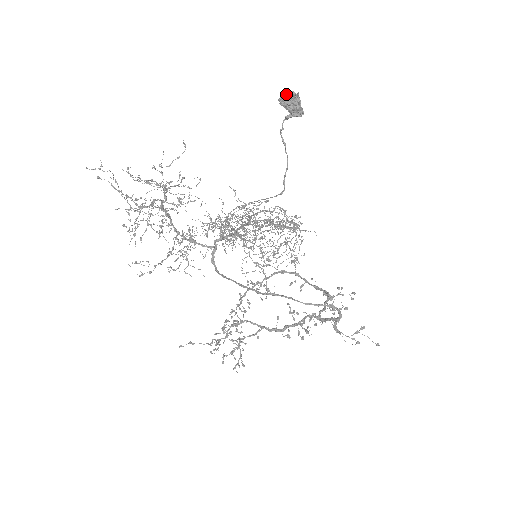
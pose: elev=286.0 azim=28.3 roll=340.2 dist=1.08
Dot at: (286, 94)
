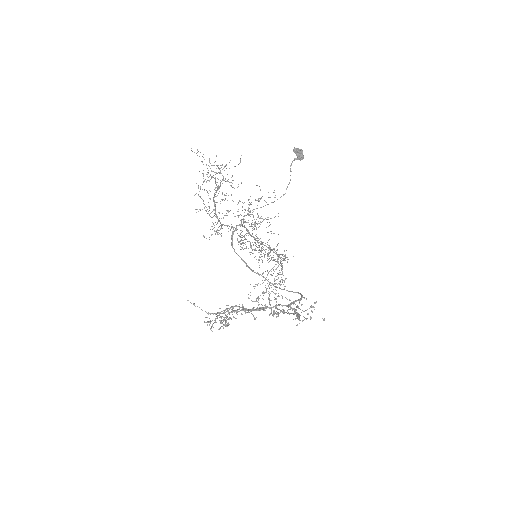
Dot at: (297, 148)
